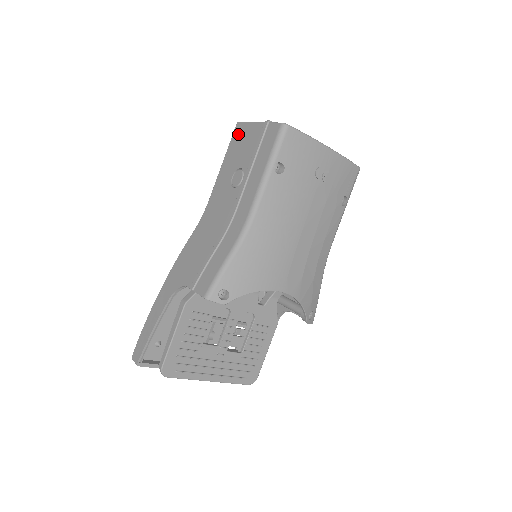
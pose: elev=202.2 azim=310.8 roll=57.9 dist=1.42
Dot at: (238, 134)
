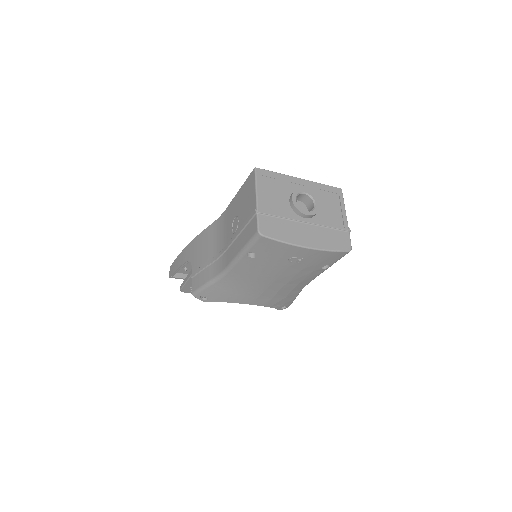
Dot at: (250, 183)
